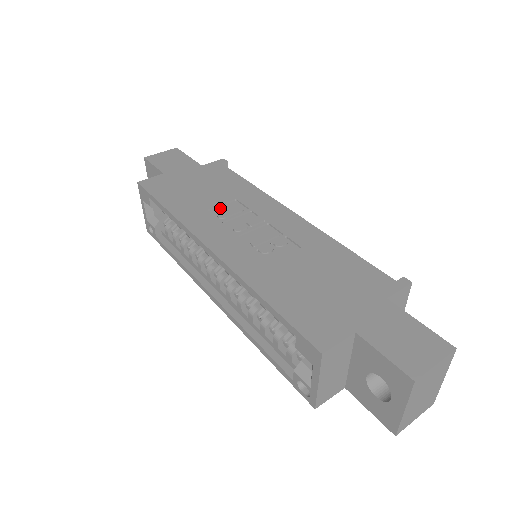
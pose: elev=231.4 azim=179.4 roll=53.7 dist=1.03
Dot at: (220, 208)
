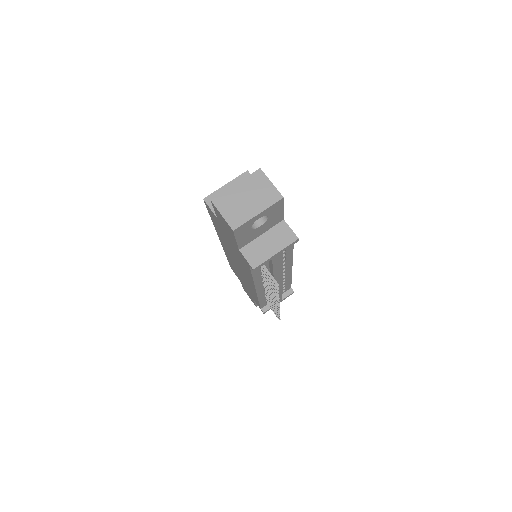
Dot at: occluded
